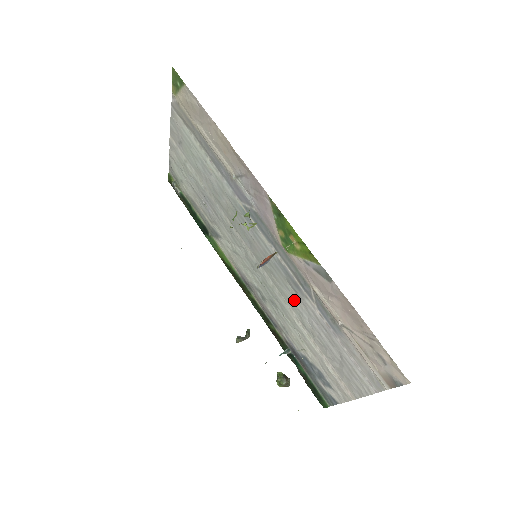
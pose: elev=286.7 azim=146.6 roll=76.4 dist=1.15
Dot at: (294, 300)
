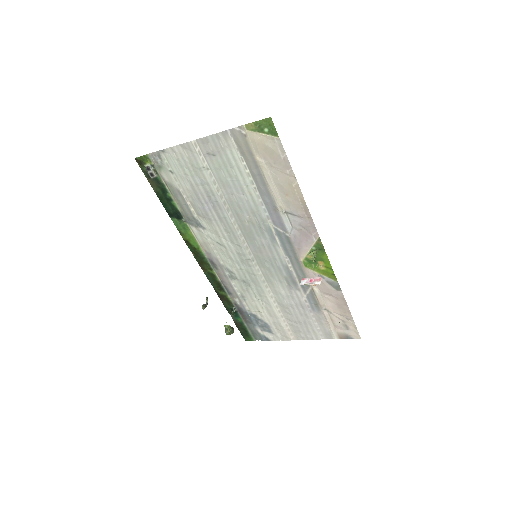
Dot at: (281, 288)
